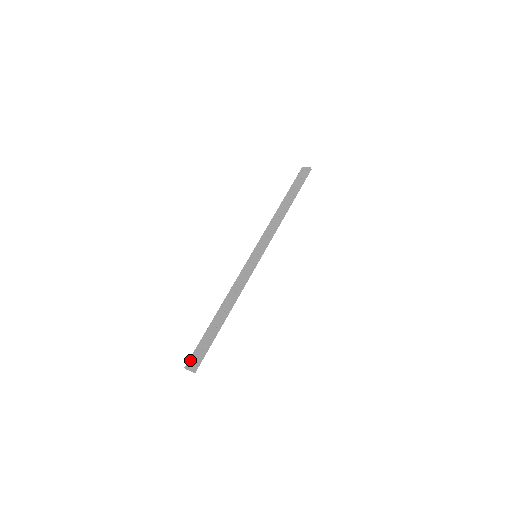
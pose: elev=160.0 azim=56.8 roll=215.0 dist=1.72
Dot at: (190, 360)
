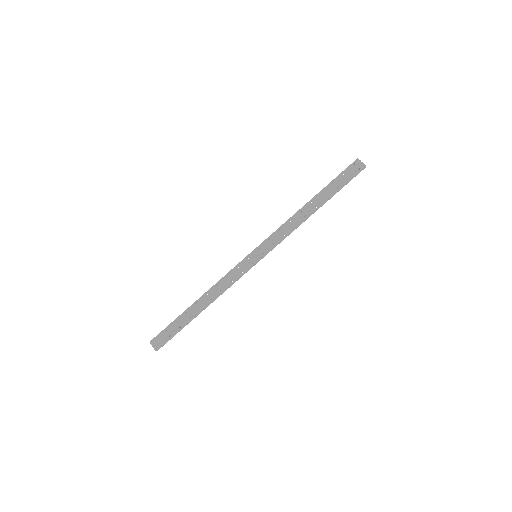
Dot at: (156, 338)
